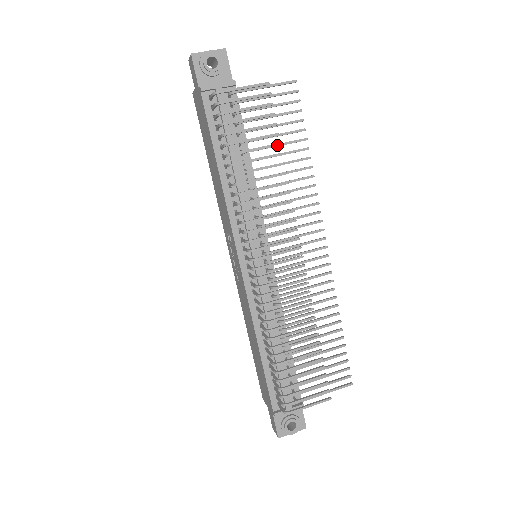
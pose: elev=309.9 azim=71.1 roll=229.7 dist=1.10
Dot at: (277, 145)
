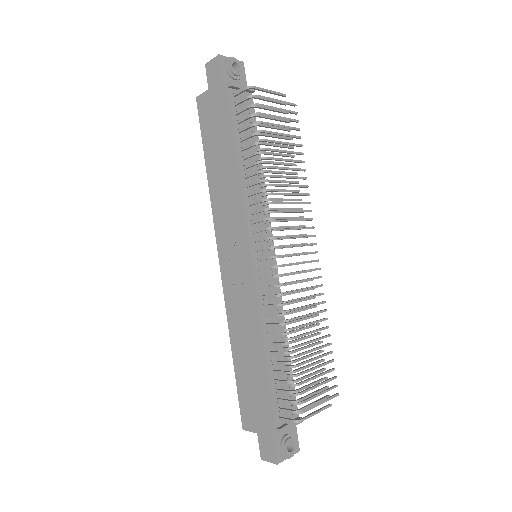
Dot at: (291, 147)
